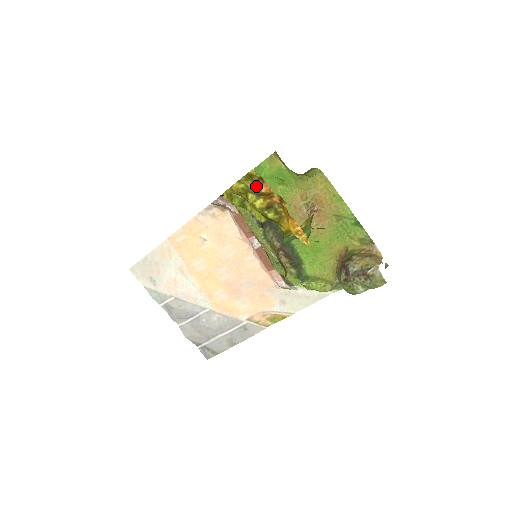
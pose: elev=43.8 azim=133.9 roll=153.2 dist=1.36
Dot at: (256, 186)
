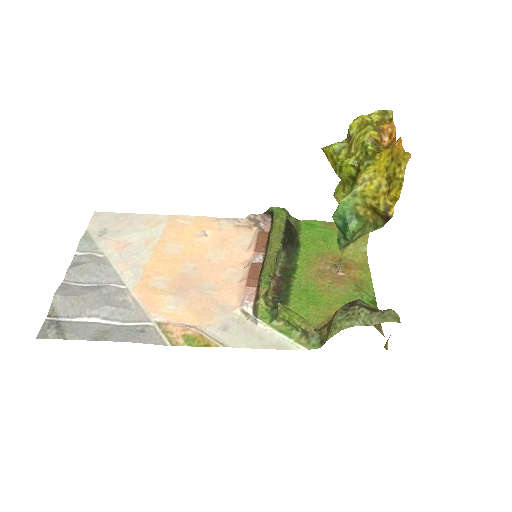
Dot at: (382, 122)
